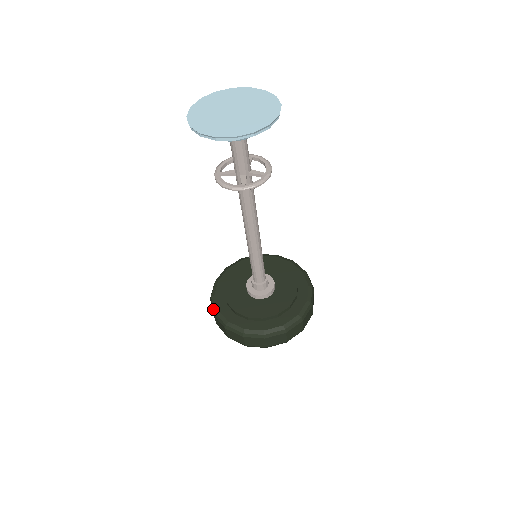
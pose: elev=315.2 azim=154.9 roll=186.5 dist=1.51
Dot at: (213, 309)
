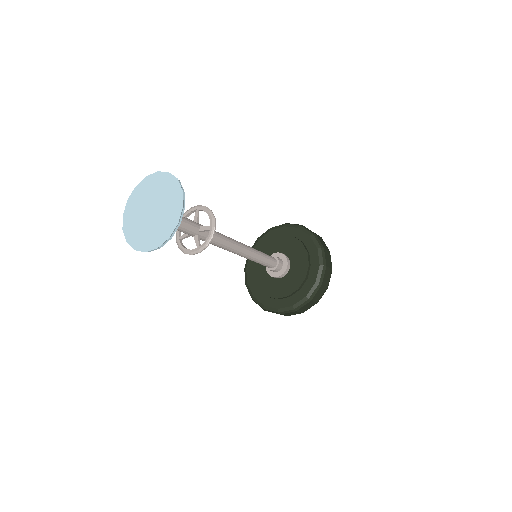
Dot at: occluded
